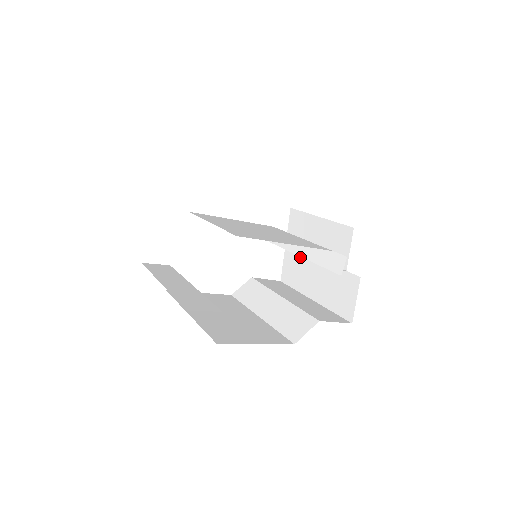
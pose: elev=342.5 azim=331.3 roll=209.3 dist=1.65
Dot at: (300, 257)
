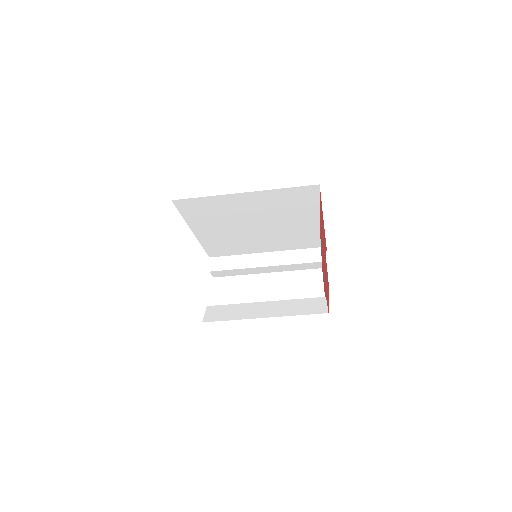
Dot at: (241, 281)
